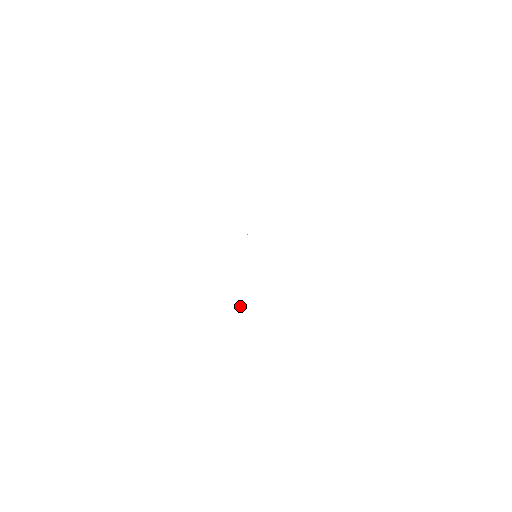
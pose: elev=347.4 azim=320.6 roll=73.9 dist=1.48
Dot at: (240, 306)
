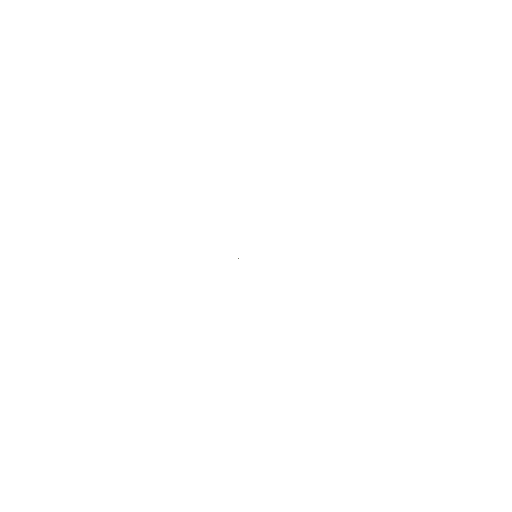
Dot at: occluded
